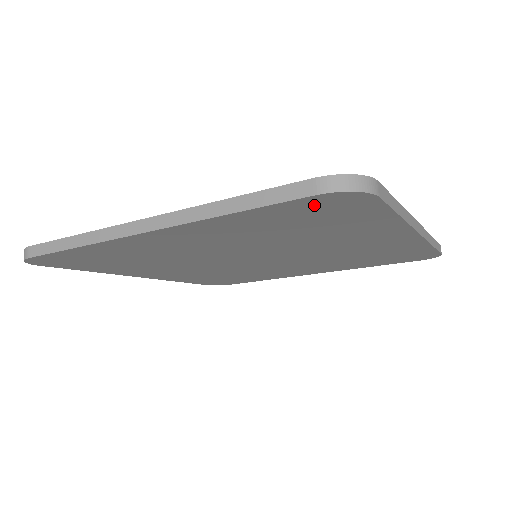
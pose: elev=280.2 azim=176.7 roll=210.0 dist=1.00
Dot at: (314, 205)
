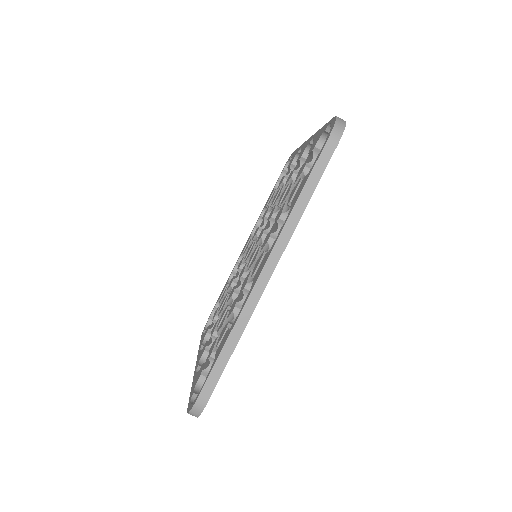
Dot at: occluded
